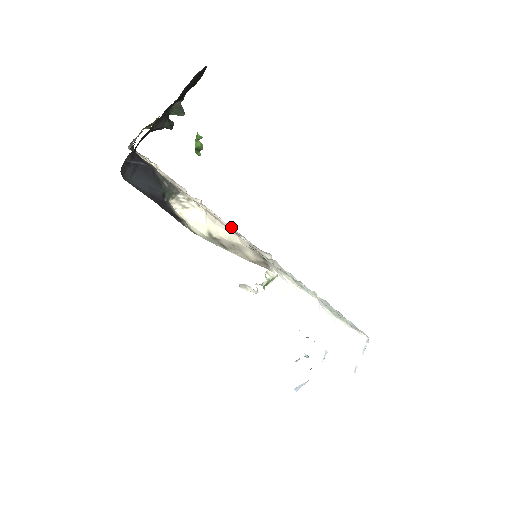
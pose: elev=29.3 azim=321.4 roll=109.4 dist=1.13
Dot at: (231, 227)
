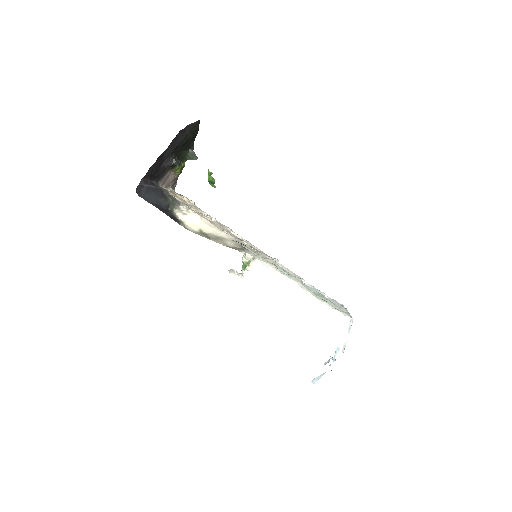
Dot at: occluded
